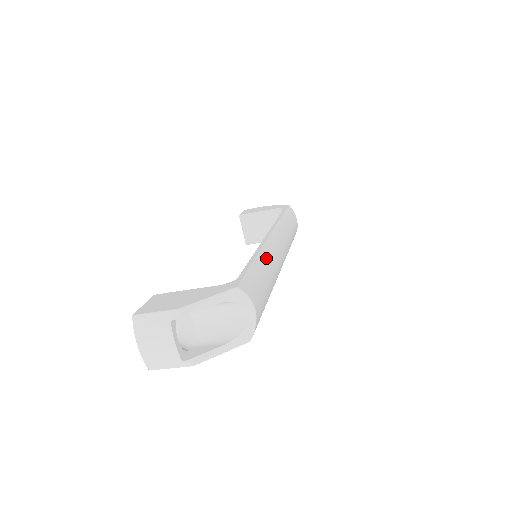
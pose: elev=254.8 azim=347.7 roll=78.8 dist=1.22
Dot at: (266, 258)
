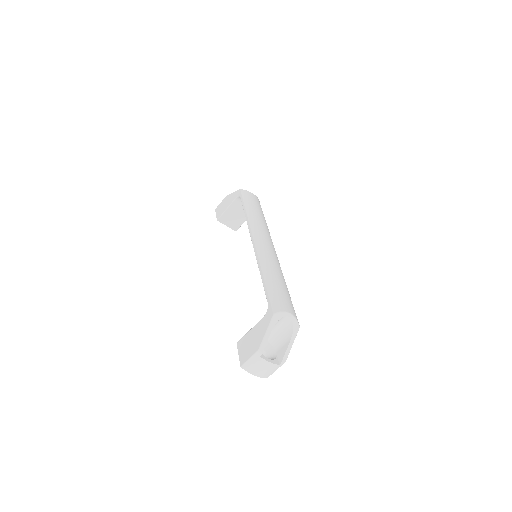
Dot at: (267, 268)
